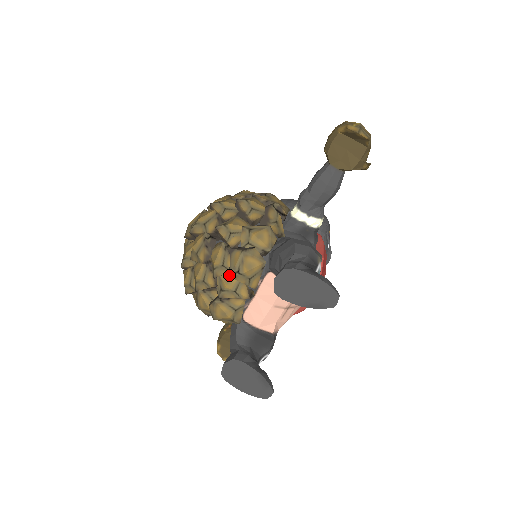
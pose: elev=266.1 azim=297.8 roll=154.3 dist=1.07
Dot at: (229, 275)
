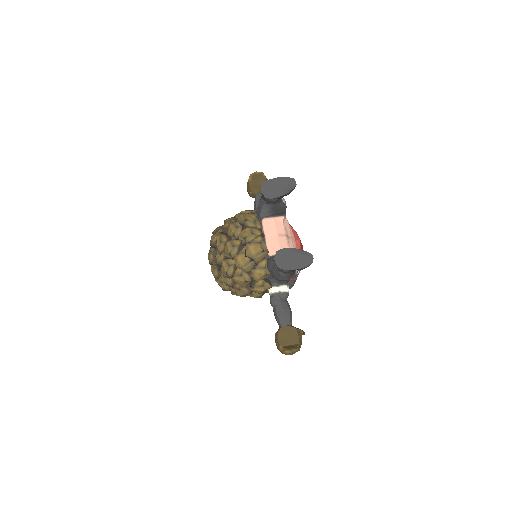
Dot at: (242, 224)
